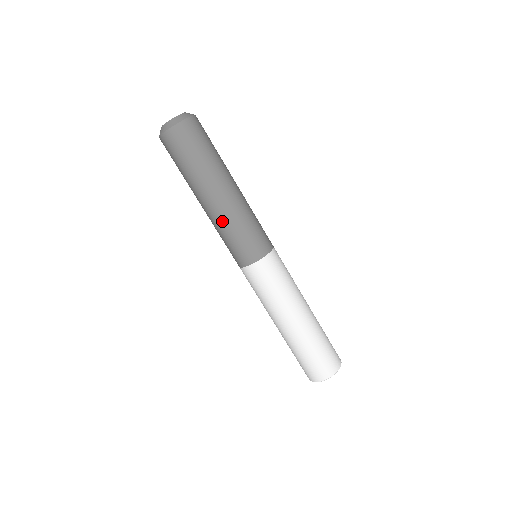
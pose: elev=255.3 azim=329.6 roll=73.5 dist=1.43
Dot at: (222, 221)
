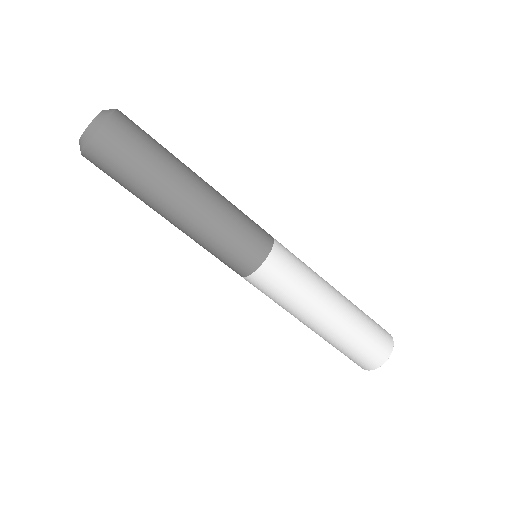
Dot at: (191, 238)
